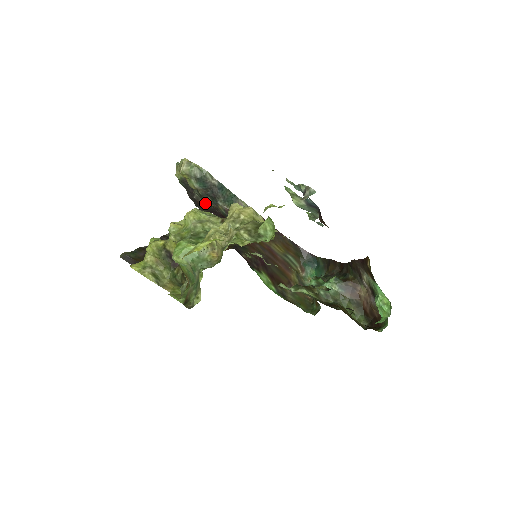
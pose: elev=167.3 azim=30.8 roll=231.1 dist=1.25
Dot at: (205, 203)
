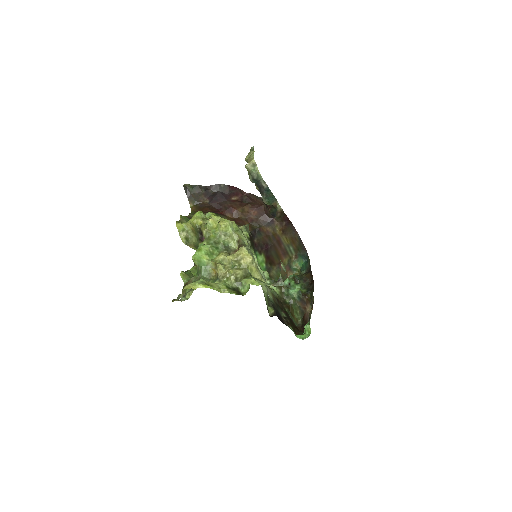
Dot at: occluded
